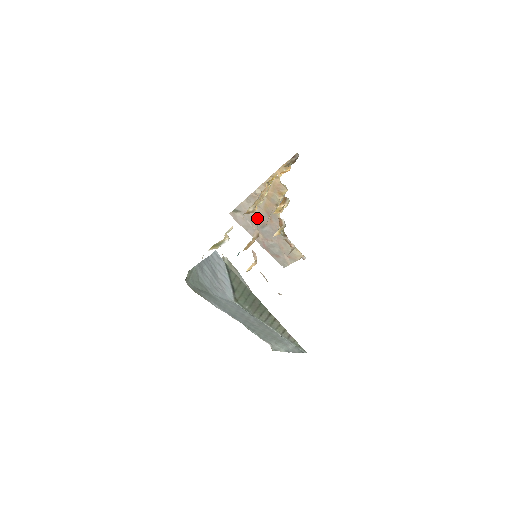
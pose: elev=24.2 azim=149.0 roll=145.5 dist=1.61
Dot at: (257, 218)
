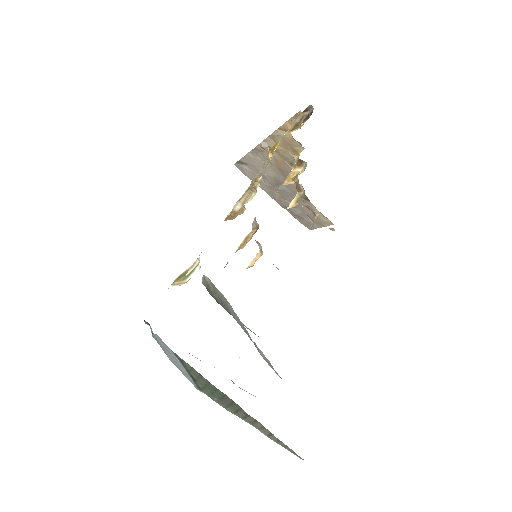
Dot at: (269, 174)
